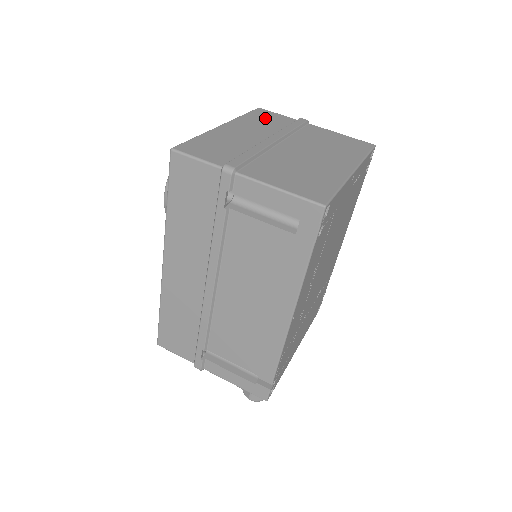
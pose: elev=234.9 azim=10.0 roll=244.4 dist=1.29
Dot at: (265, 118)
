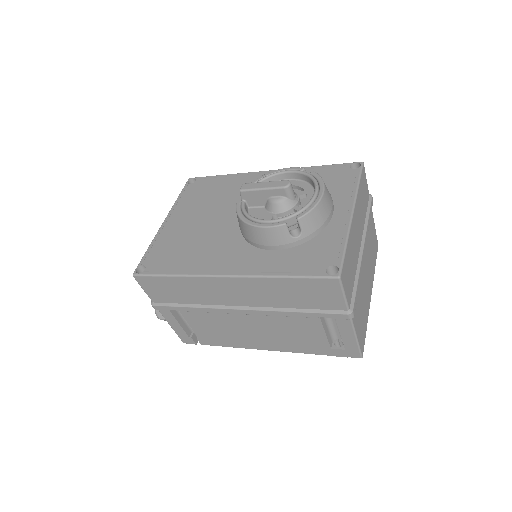
Dot at: (364, 193)
